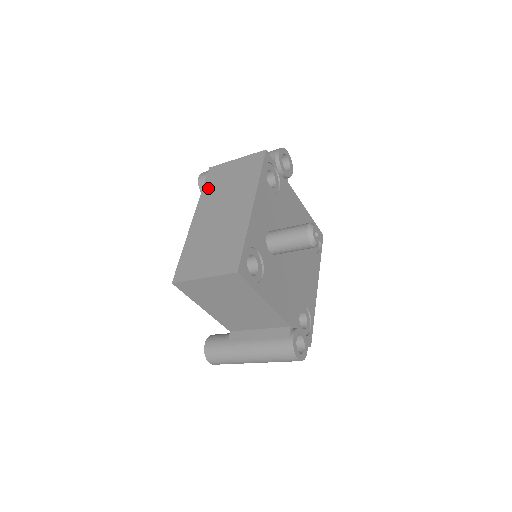
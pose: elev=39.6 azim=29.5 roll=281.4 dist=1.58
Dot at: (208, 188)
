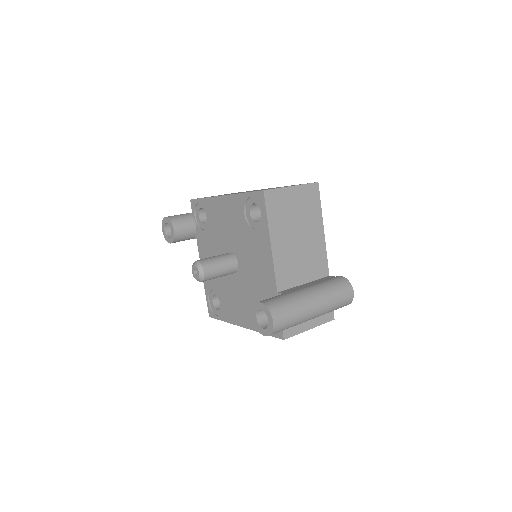
Dot at: occluded
